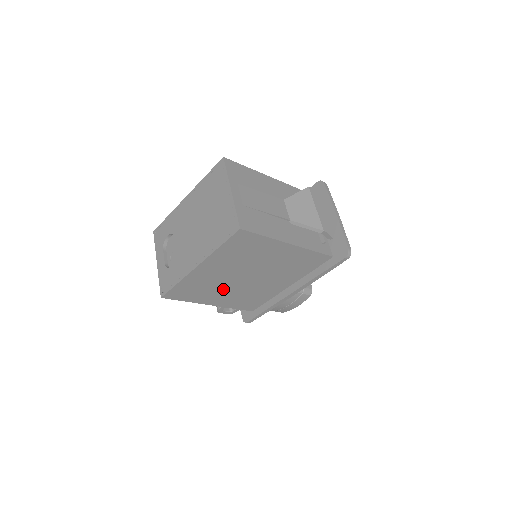
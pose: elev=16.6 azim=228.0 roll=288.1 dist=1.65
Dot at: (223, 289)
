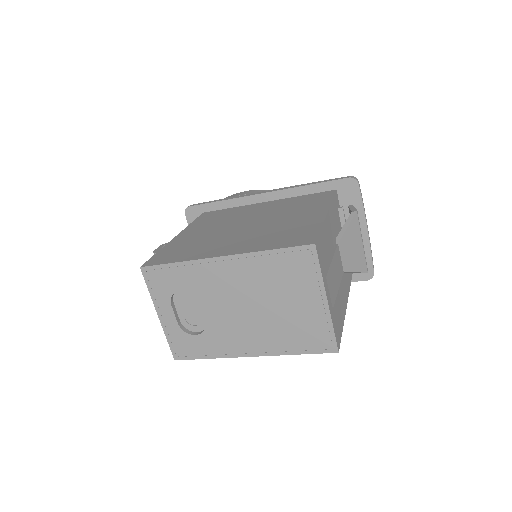
Dot at: occluded
